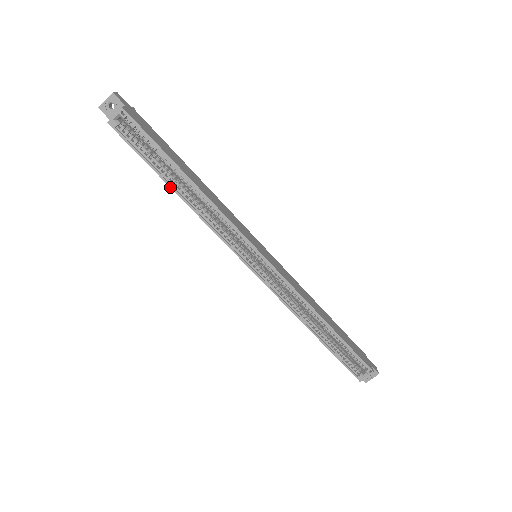
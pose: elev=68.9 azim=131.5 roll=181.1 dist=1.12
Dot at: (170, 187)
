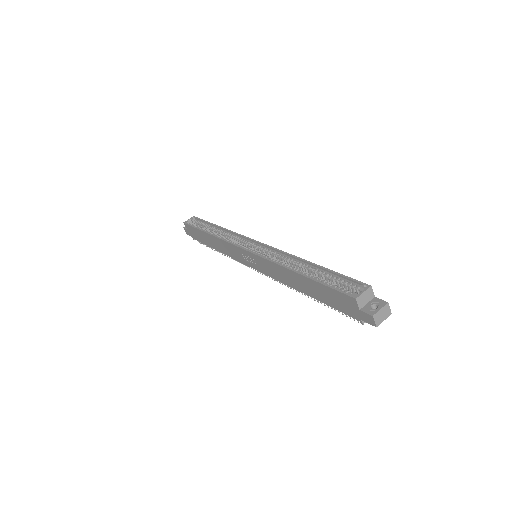
Dot at: (205, 232)
